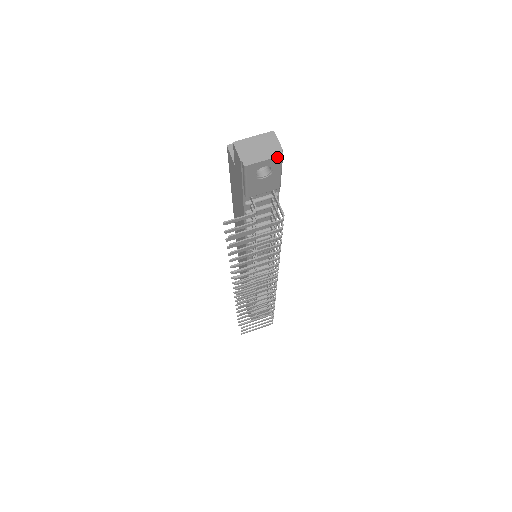
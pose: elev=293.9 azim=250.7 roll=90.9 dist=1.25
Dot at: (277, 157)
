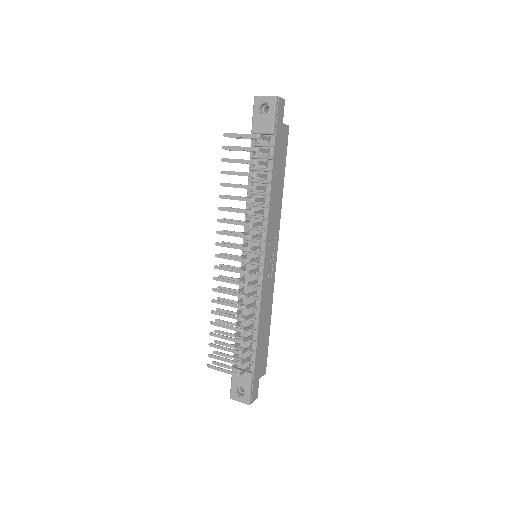
Dot at: (273, 96)
